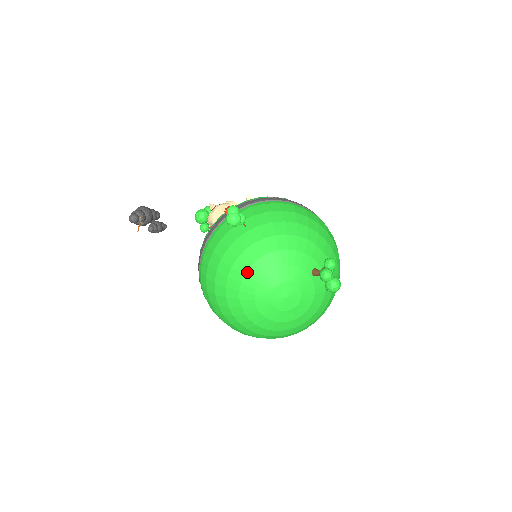
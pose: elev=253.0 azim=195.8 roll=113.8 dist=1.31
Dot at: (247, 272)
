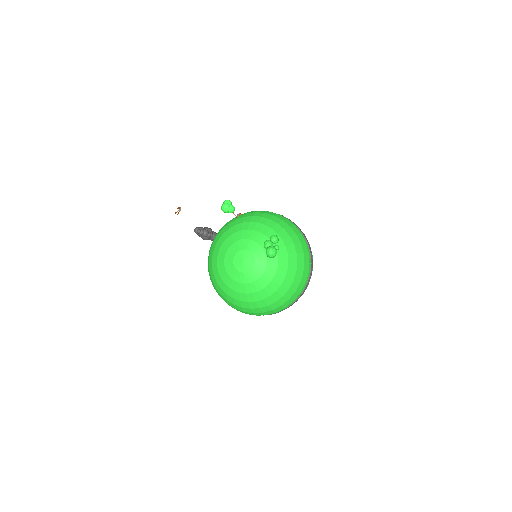
Dot at: (224, 241)
